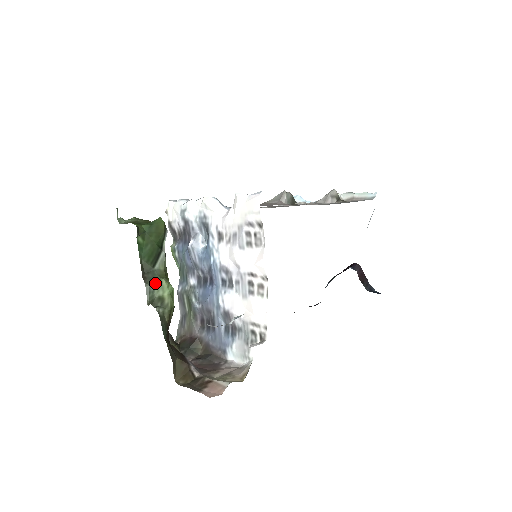
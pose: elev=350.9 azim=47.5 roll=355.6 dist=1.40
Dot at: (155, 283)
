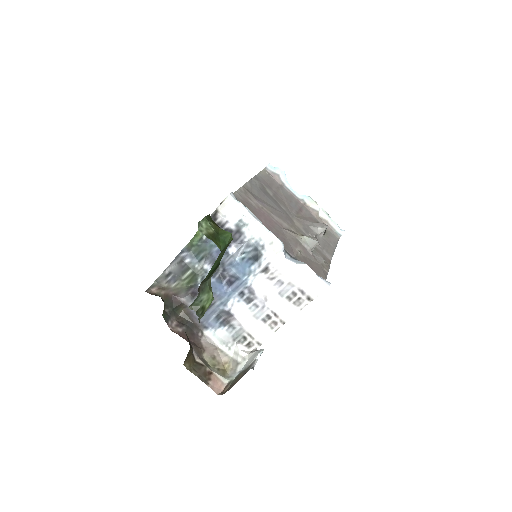
Dot at: (205, 295)
